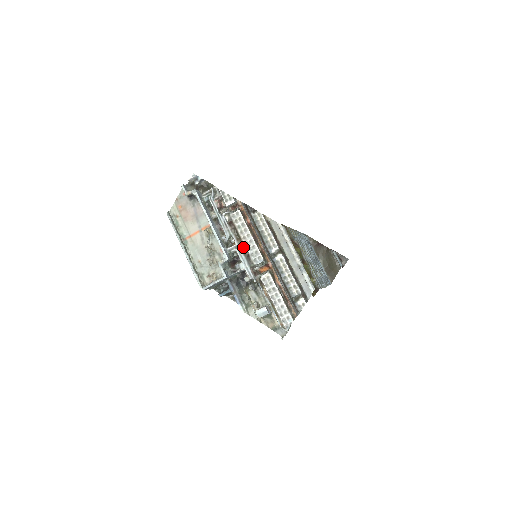
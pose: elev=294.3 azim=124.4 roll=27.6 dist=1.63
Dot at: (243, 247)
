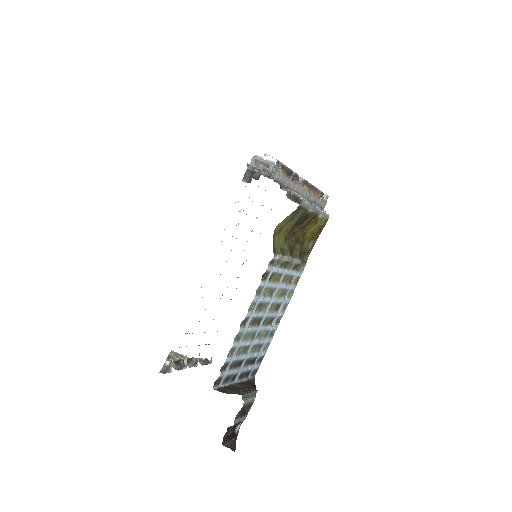
Dot at: occluded
